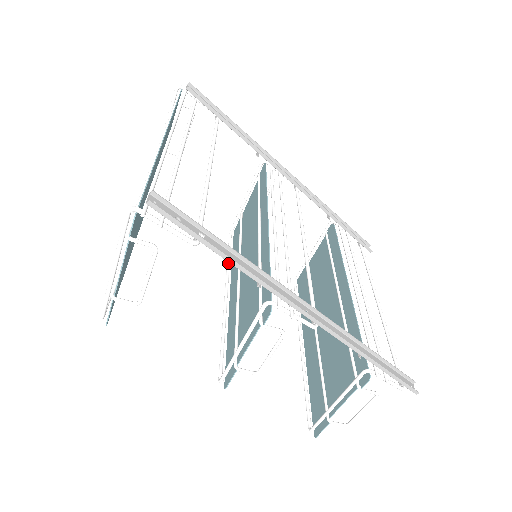
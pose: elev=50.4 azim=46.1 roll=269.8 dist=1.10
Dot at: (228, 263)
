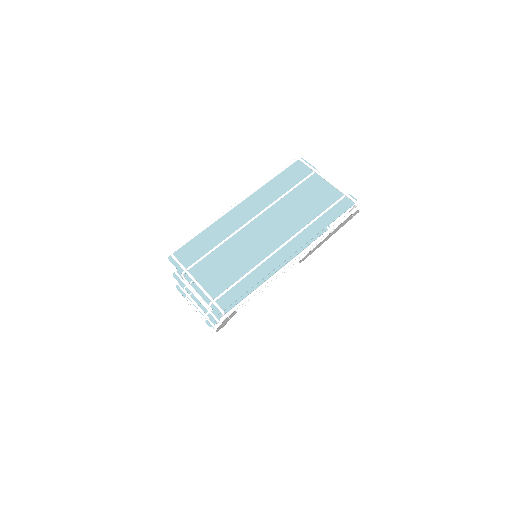
Dot at: occluded
